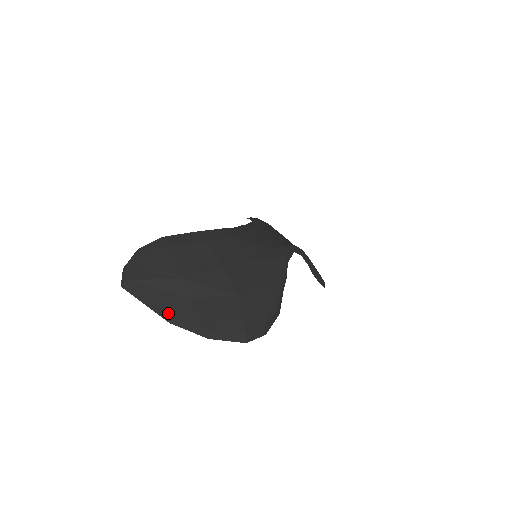
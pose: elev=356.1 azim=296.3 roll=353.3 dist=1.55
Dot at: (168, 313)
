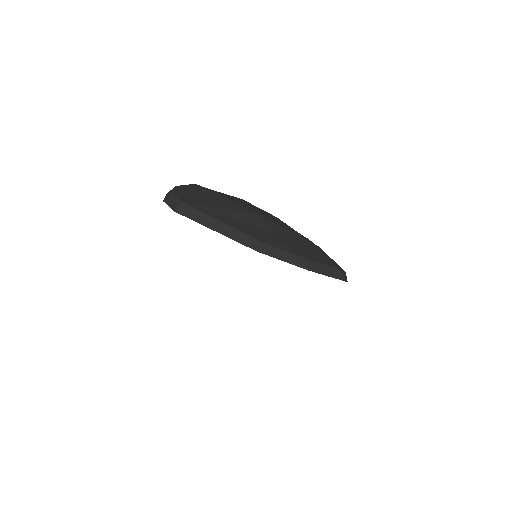
Dot at: (254, 238)
